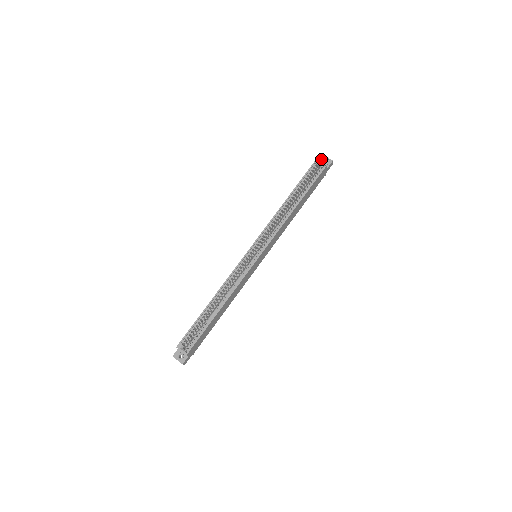
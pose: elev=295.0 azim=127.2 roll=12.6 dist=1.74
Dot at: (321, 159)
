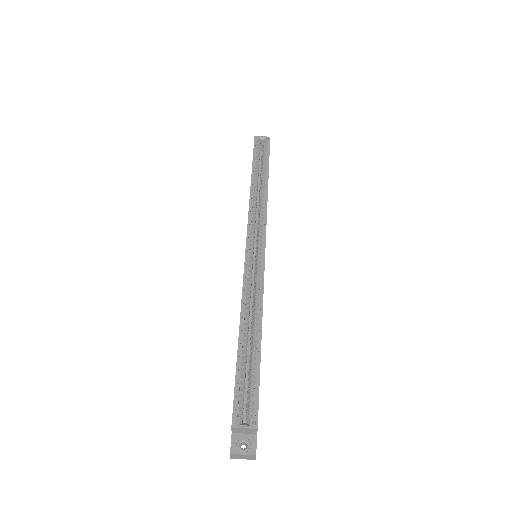
Dot at: occluded
